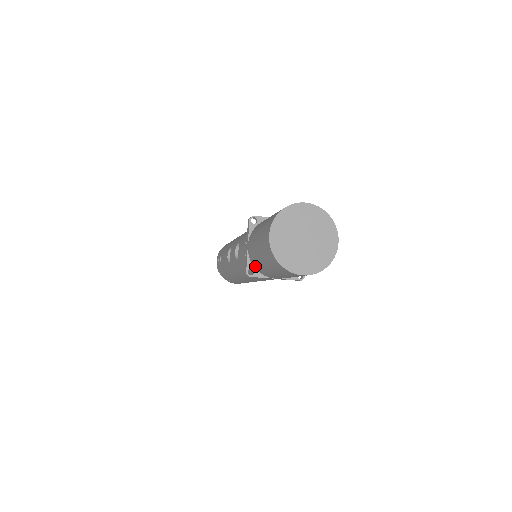
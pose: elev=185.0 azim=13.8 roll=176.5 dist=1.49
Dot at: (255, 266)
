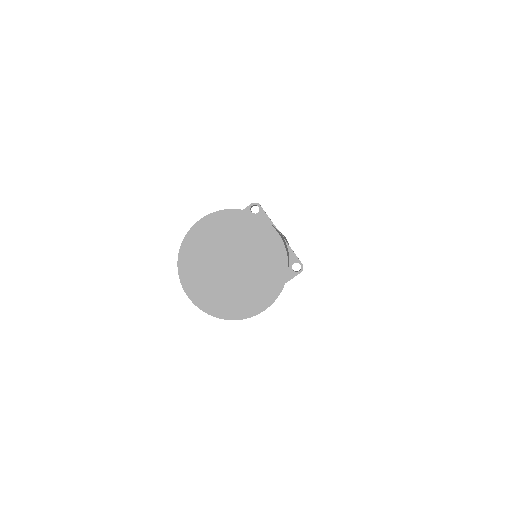
Dot at: occluded
